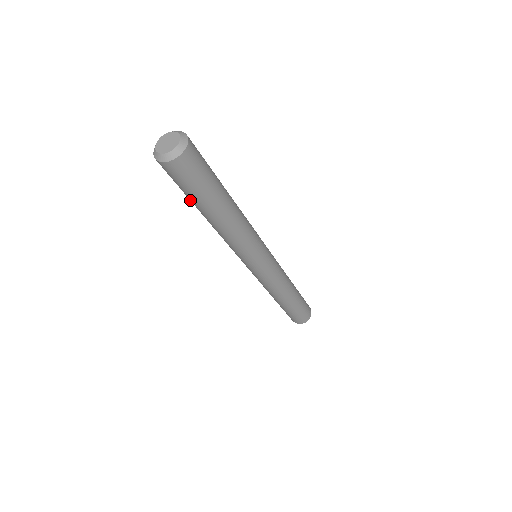
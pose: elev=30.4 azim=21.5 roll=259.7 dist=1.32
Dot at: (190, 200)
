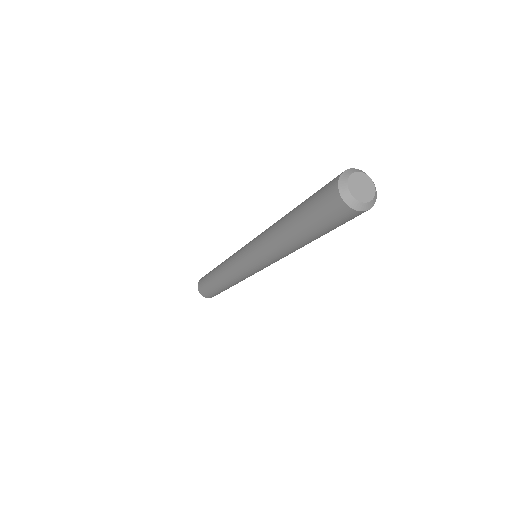
Dot at: (315, 234)
